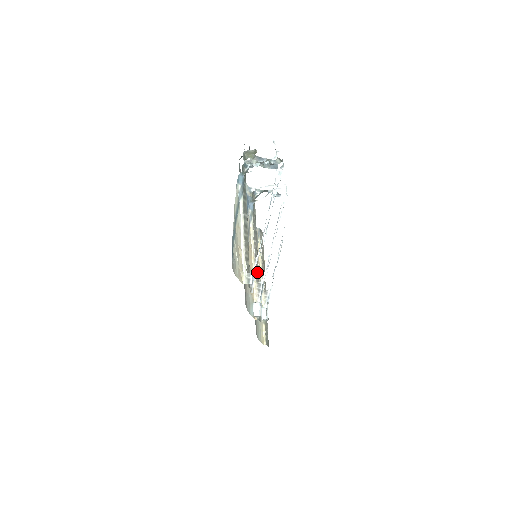
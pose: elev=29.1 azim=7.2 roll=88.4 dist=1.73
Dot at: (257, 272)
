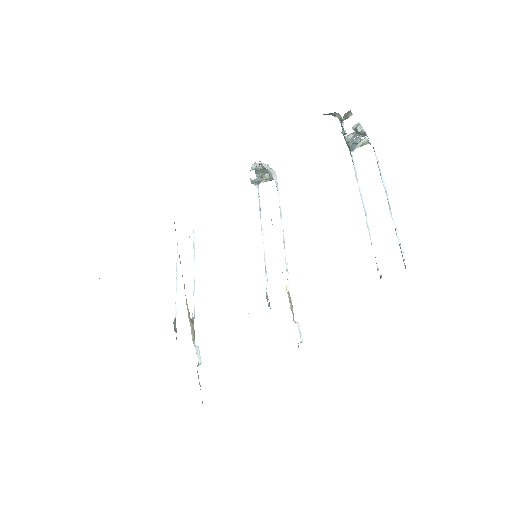
Dot at: occluded
